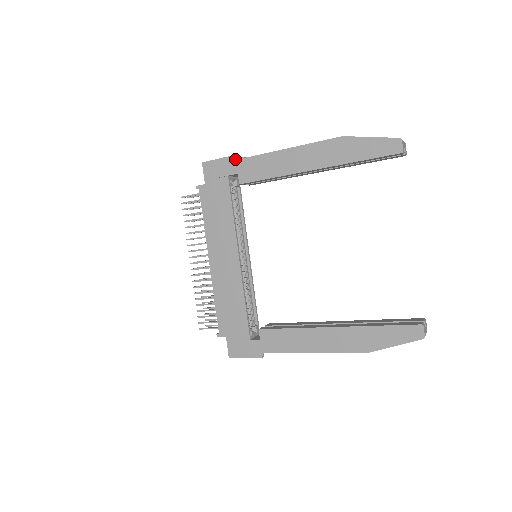
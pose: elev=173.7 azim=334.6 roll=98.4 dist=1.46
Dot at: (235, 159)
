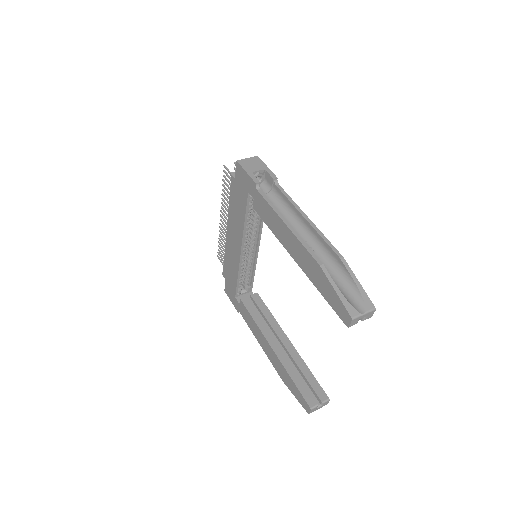
Dot at: (255, 186)
